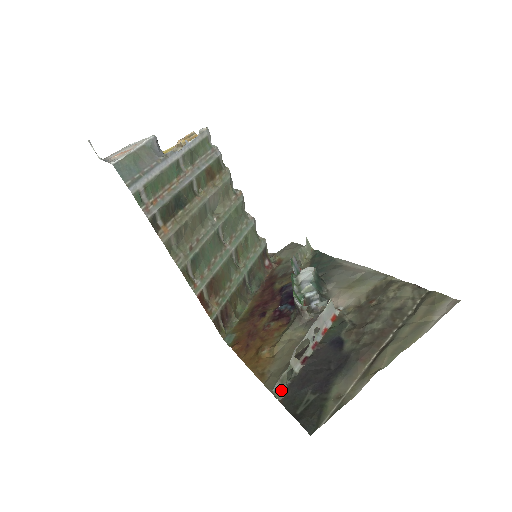
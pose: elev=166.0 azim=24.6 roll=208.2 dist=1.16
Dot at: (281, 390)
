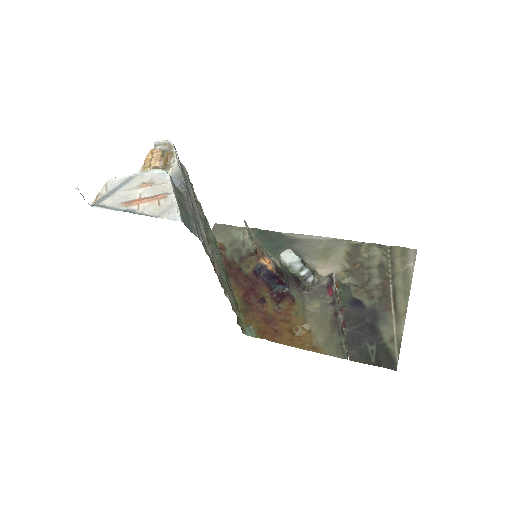
Dot at: (346, 352)
